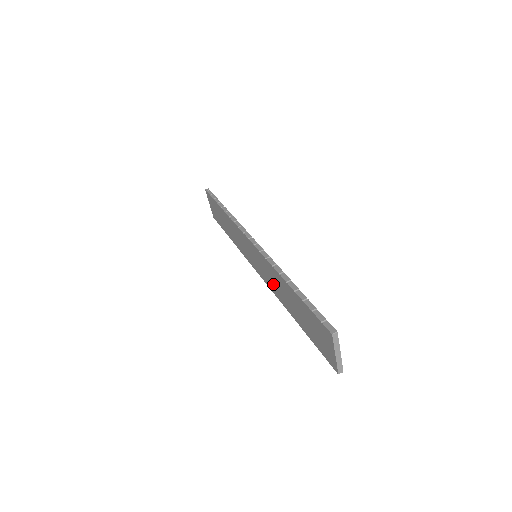
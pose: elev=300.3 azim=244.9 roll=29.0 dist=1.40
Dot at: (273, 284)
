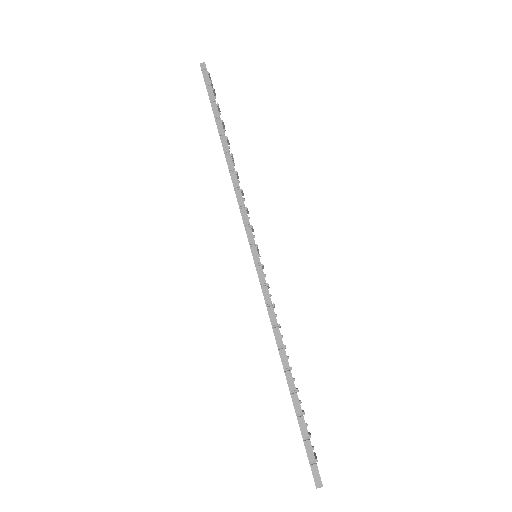
Dot at: occluded
